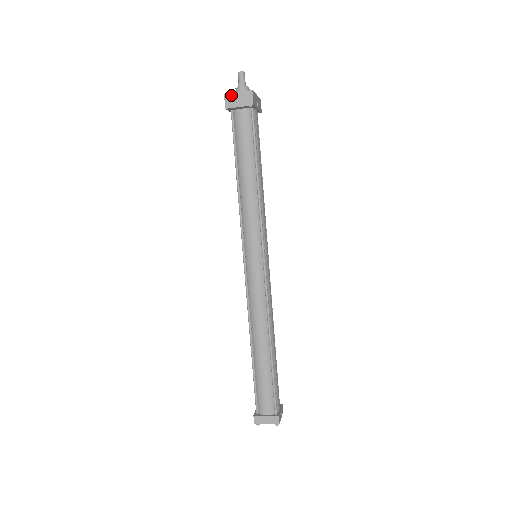
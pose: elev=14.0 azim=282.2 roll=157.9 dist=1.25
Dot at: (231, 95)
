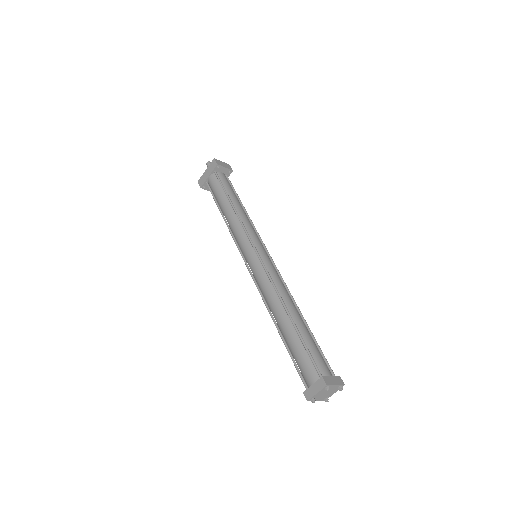
Dot at: (218, 161)
